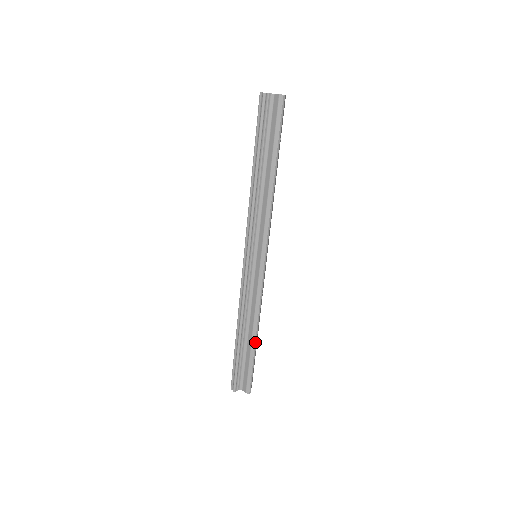
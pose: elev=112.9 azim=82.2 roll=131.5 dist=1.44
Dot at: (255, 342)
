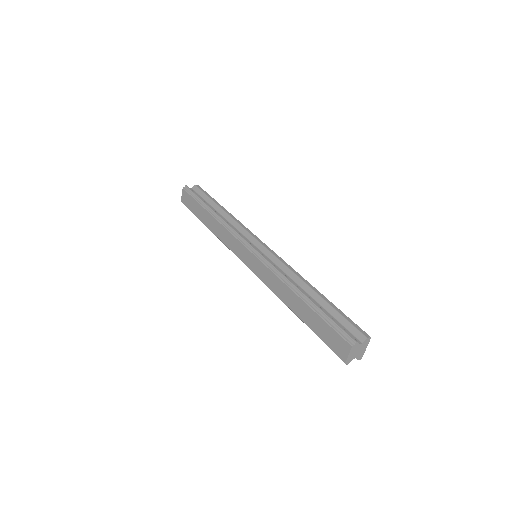
Dot at: (321, 294)
